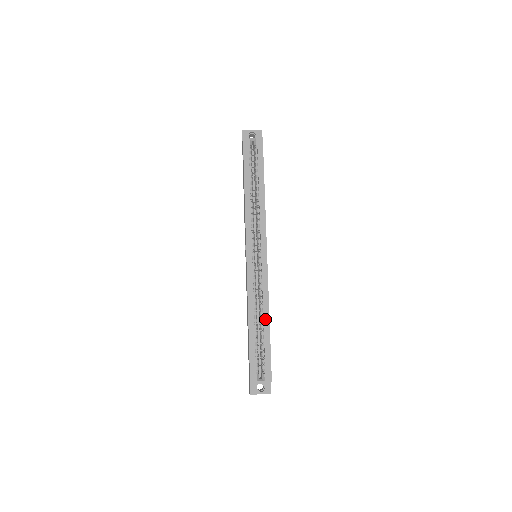
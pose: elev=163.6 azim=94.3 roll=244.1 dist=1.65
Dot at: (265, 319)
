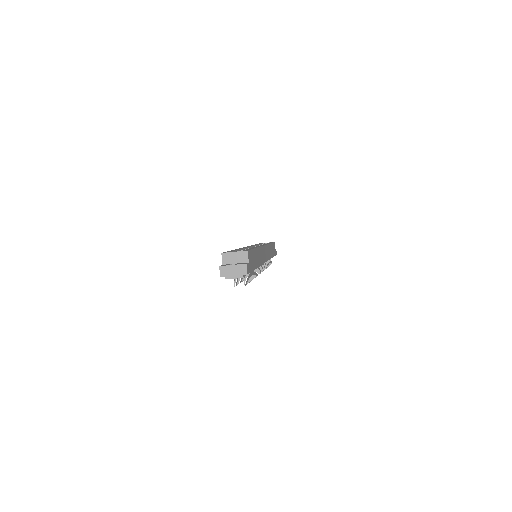
Dot at: occluded
